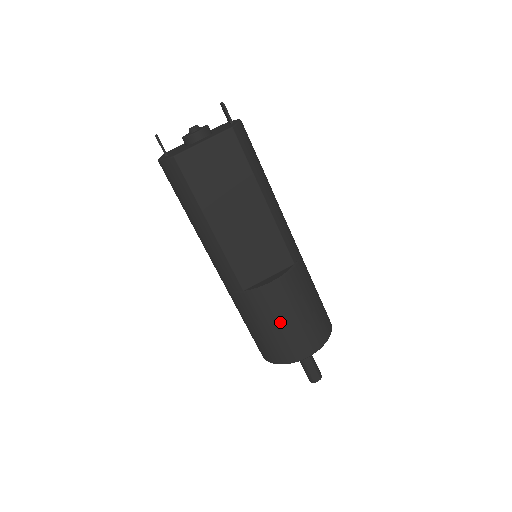
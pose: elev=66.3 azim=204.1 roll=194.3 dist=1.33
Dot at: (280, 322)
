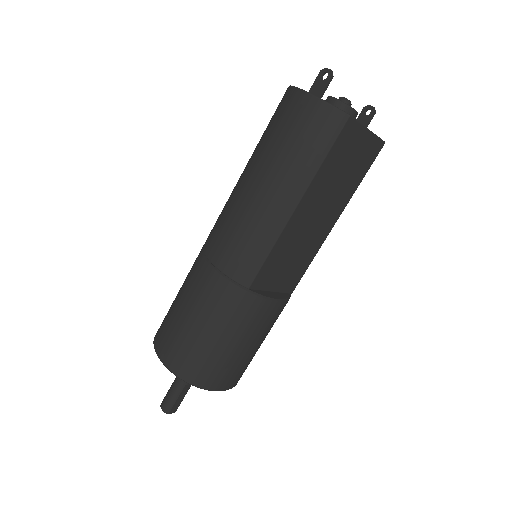
Dot at: (244, 342)
